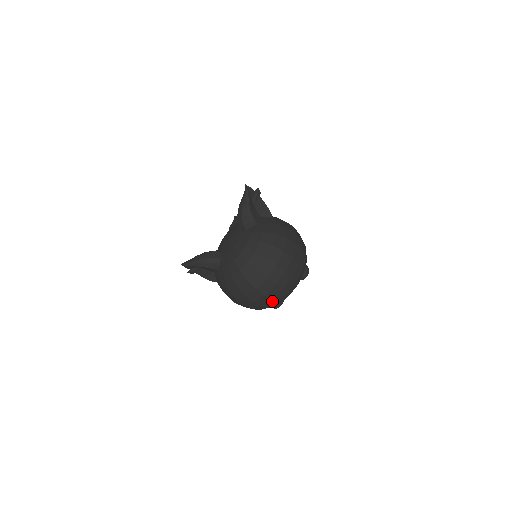
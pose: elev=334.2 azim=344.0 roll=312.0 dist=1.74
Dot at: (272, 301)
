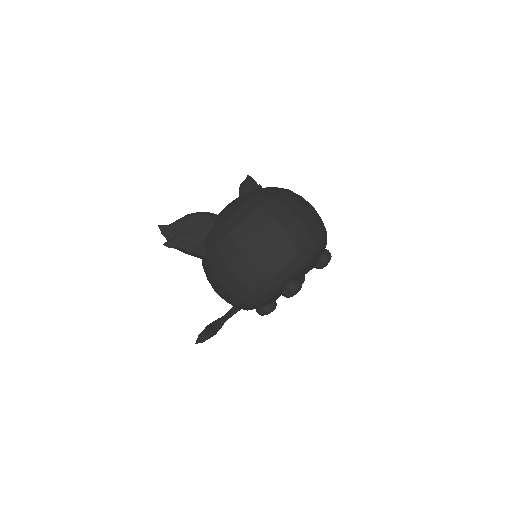
Dot at: (292, 246)
